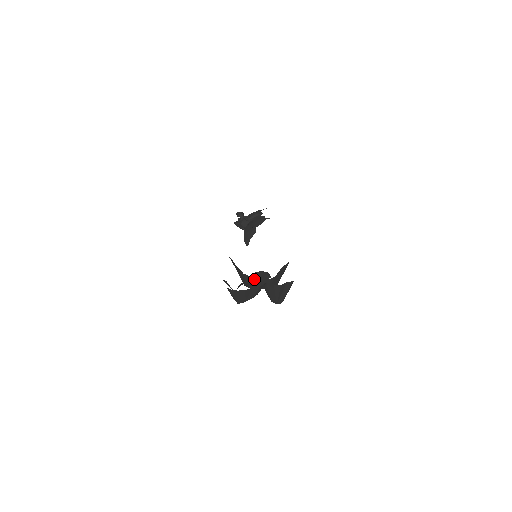
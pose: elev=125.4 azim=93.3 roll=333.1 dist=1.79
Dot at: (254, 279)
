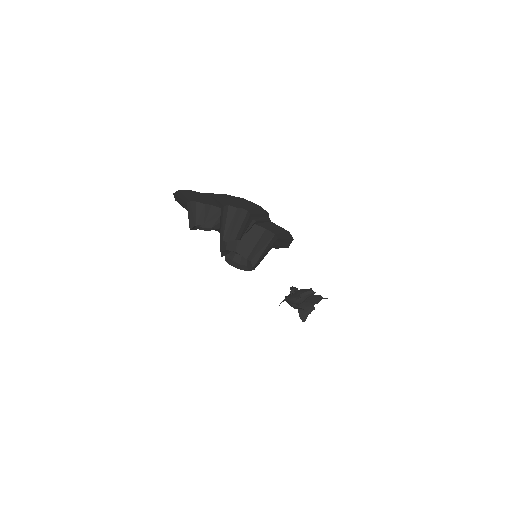
Dot at: occluded
